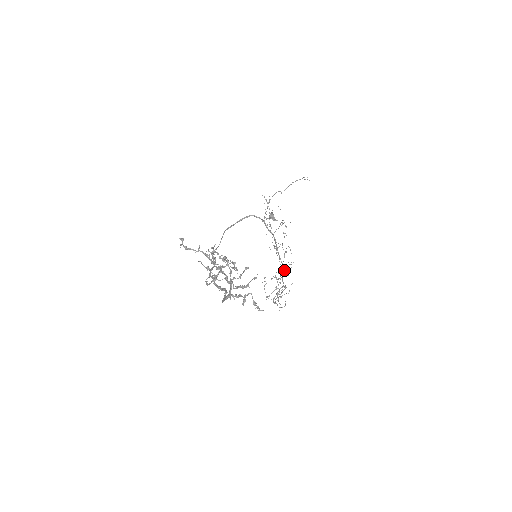
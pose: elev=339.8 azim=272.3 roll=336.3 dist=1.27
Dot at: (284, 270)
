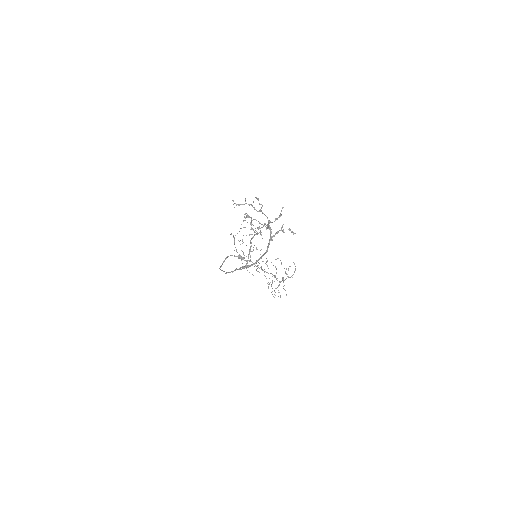
Dot at: (273, 275)
